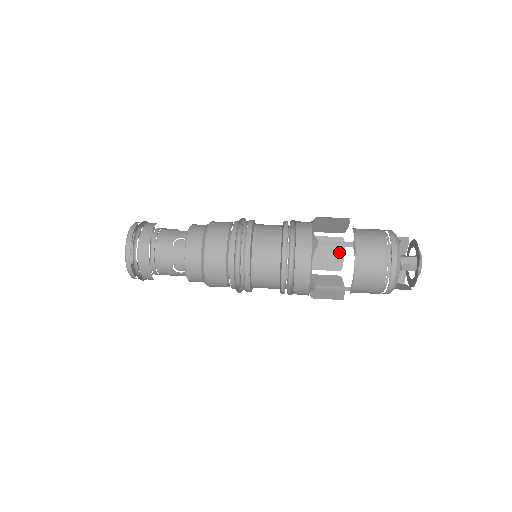
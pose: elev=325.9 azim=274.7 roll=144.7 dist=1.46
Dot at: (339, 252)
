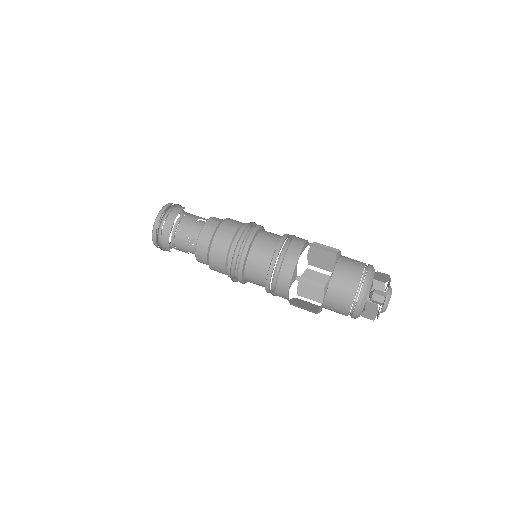
Dot at: occluded
